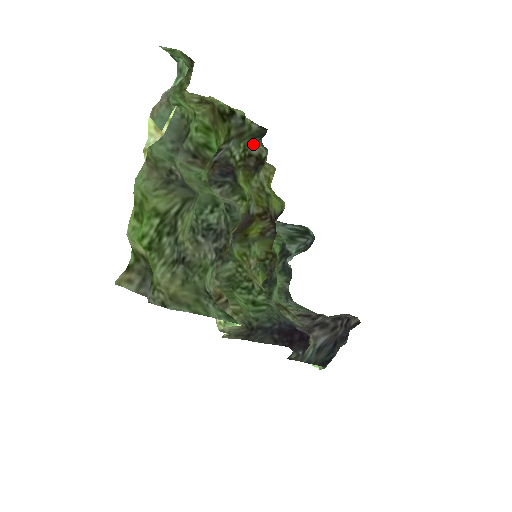
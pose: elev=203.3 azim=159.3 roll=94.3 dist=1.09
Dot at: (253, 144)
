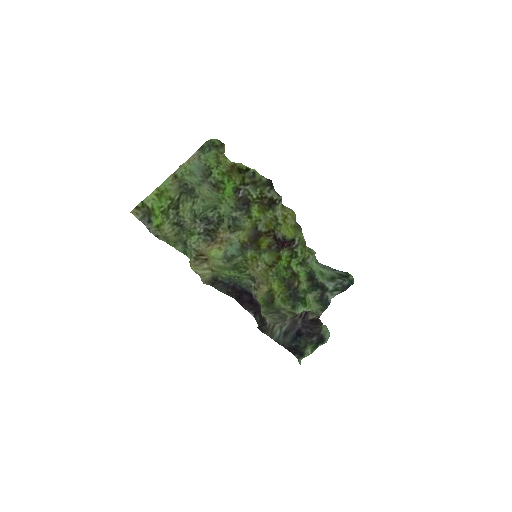
Dot at: (269, 191)
